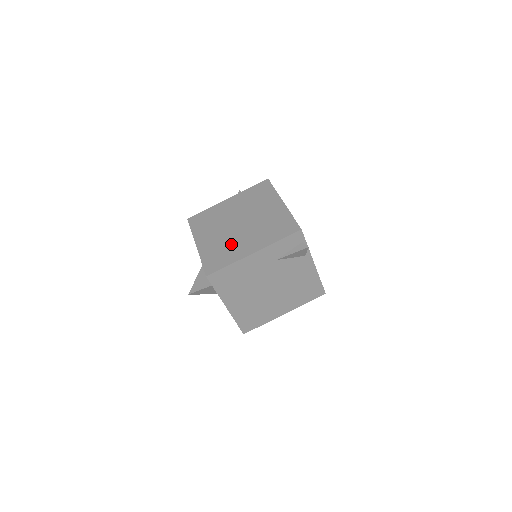
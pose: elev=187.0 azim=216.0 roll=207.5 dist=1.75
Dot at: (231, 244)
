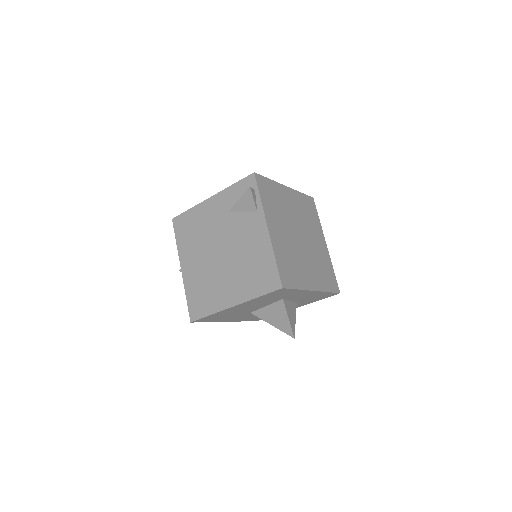
Dot at: occluded
